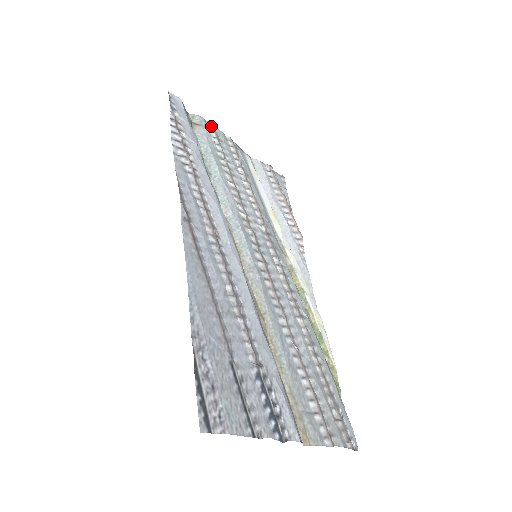
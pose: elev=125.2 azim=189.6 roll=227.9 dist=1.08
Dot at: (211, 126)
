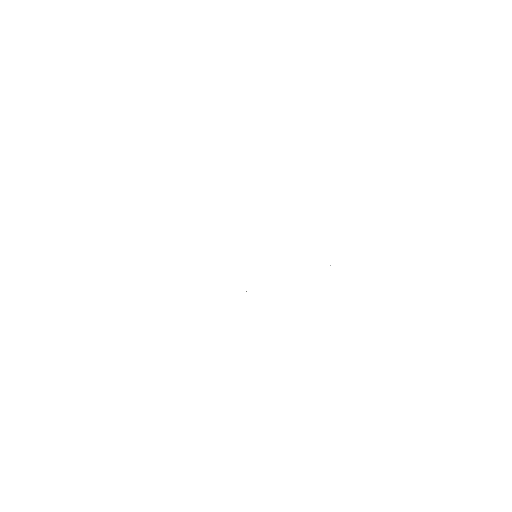
Dot at: occluded
